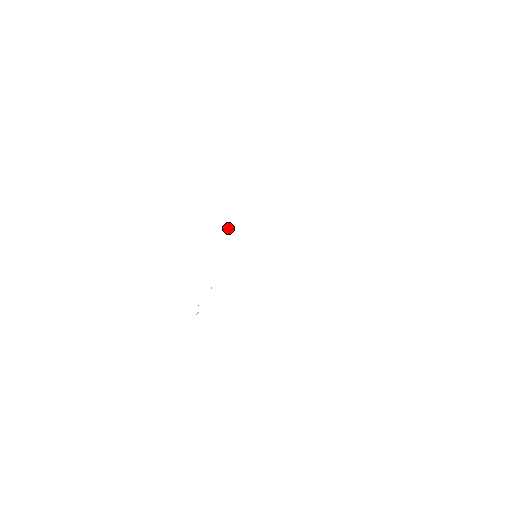
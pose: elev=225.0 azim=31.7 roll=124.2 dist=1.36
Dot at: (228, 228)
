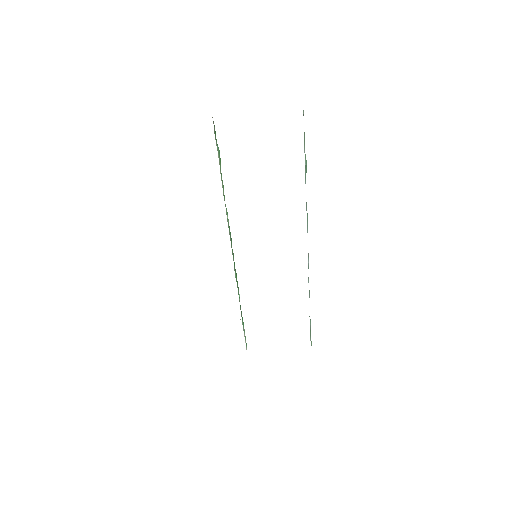
Dot at: (228, 222)
